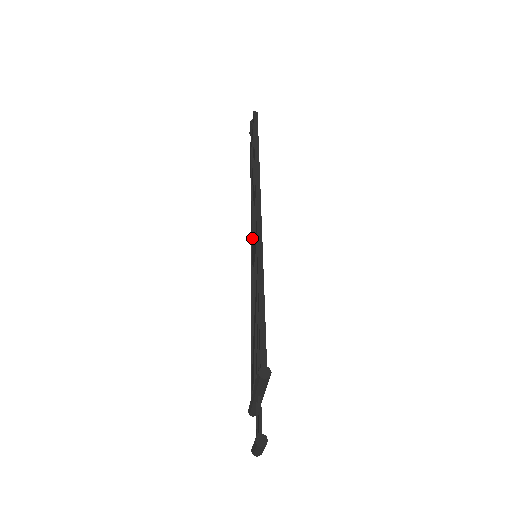
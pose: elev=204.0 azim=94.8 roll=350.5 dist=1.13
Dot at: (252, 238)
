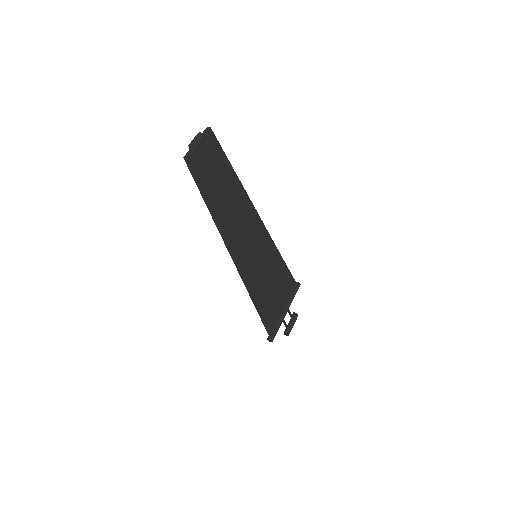
Dot at: (250, 236)
